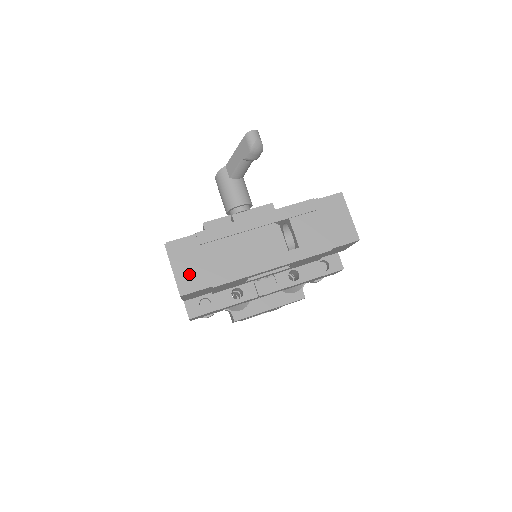
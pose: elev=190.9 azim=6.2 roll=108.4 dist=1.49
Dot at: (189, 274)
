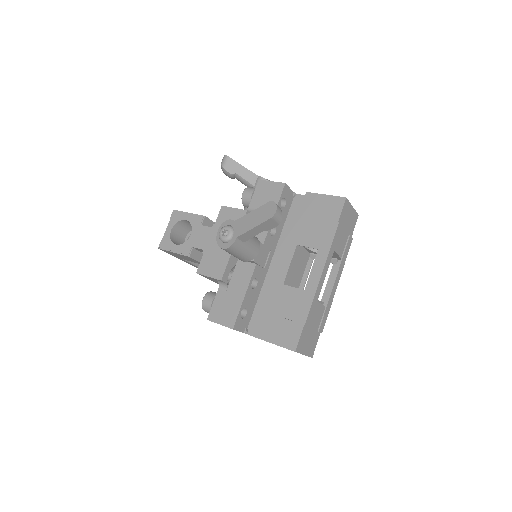
Dot at: (311, 344)
